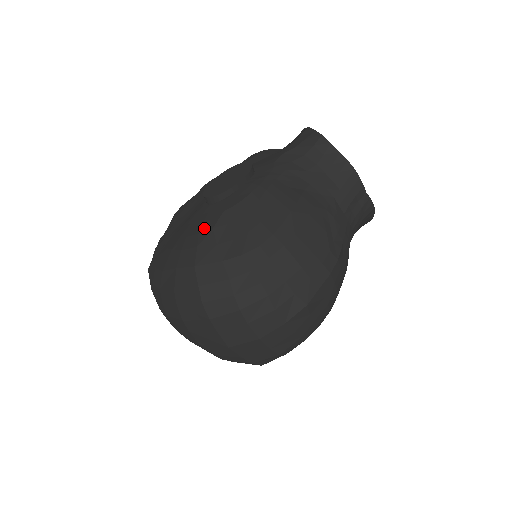
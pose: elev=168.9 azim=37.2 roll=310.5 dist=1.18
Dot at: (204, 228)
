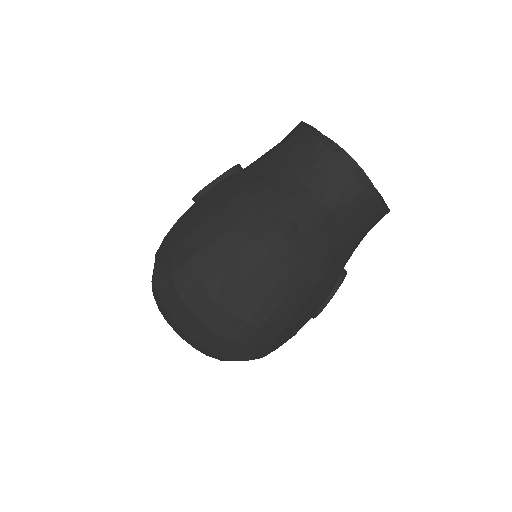
Dot at: occluded
